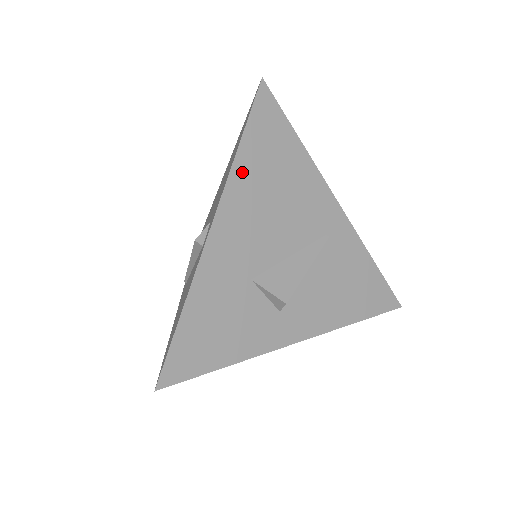
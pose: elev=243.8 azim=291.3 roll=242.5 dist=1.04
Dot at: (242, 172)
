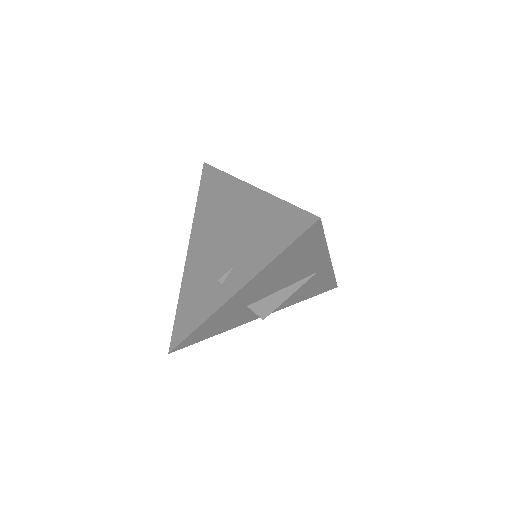
Dot at: (270, 268)
